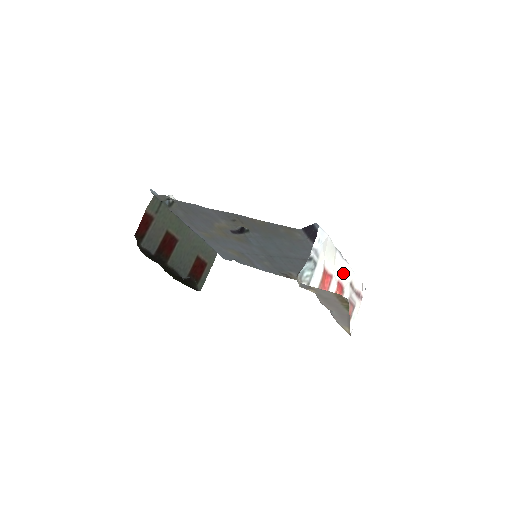
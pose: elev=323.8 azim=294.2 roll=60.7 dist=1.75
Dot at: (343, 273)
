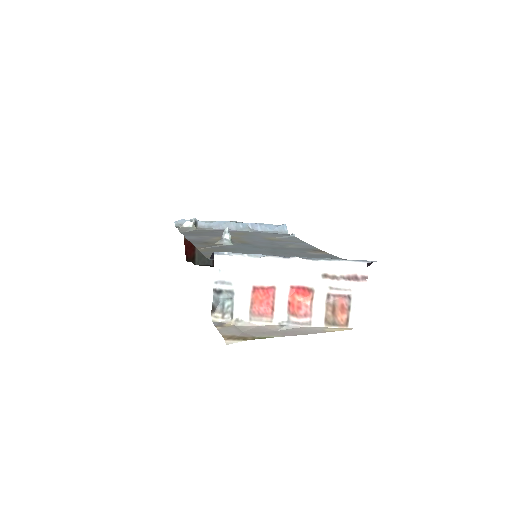
Dot at: (297, 274)
